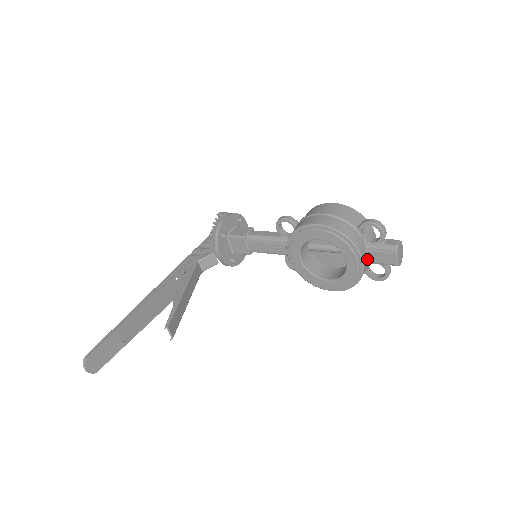
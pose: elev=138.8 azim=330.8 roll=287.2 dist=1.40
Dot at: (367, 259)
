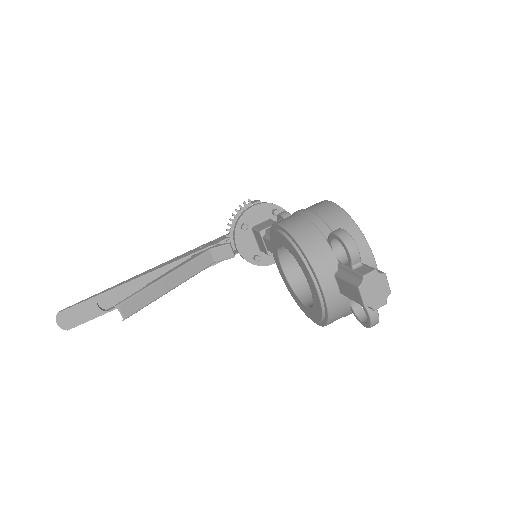
Dot at: (338, 288)
